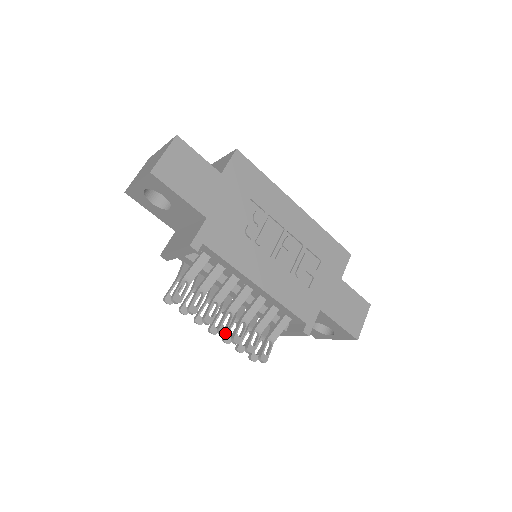
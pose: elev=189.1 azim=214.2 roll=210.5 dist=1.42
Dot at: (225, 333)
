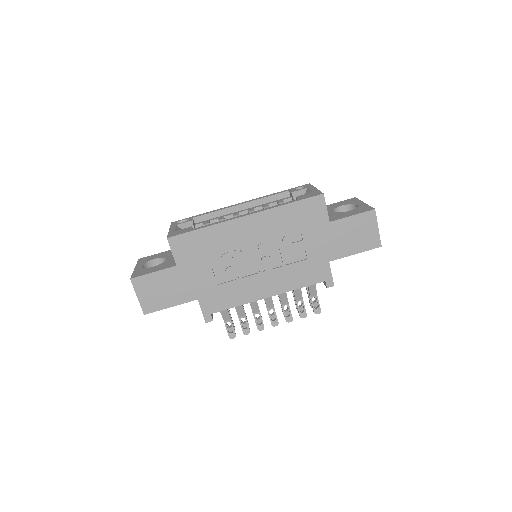
Dot at: occluded
